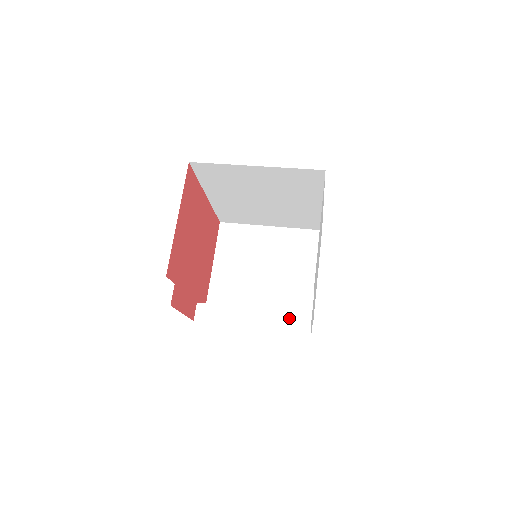
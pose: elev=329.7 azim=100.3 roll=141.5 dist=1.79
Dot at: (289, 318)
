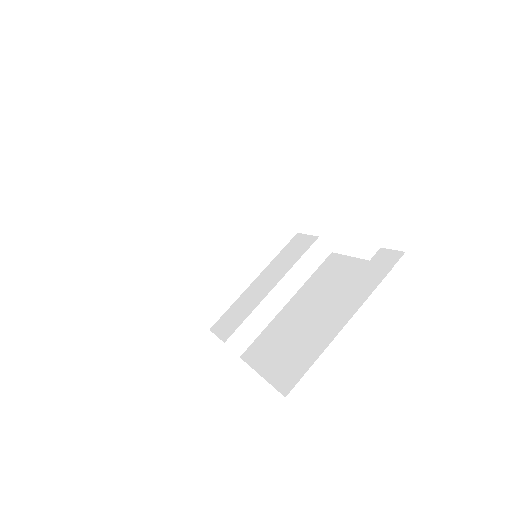
Dot at: (305, 261)
